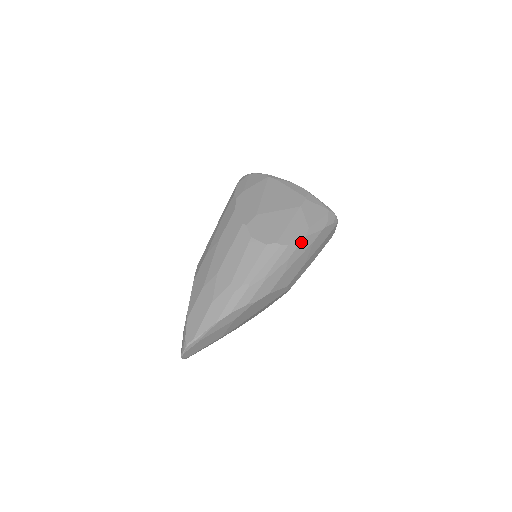
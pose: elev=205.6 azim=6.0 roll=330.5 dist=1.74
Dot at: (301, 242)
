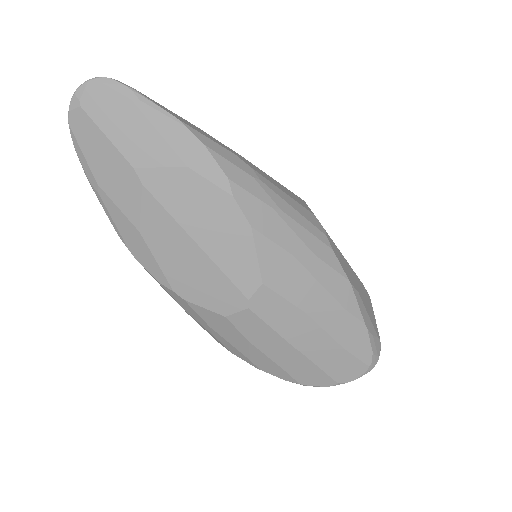
Dot at: (342, 276)
